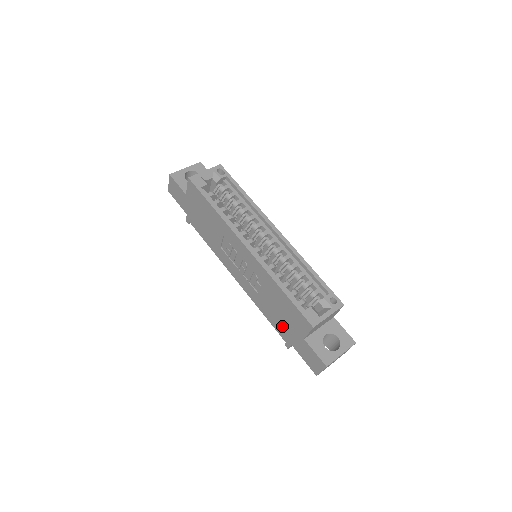
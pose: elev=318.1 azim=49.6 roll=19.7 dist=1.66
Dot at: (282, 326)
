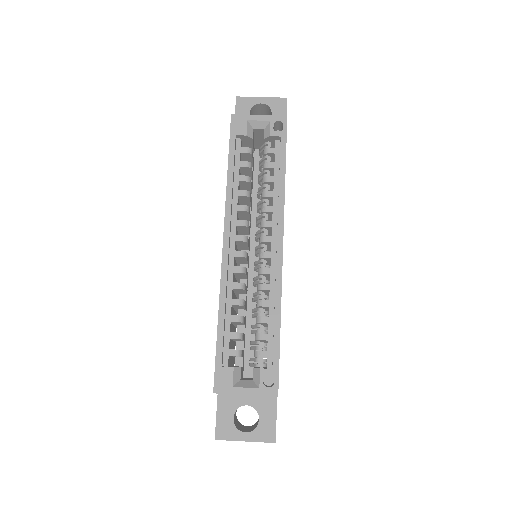
Dot at: occluded
